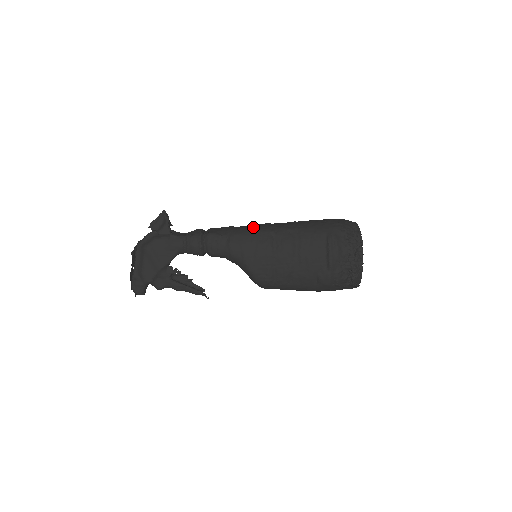
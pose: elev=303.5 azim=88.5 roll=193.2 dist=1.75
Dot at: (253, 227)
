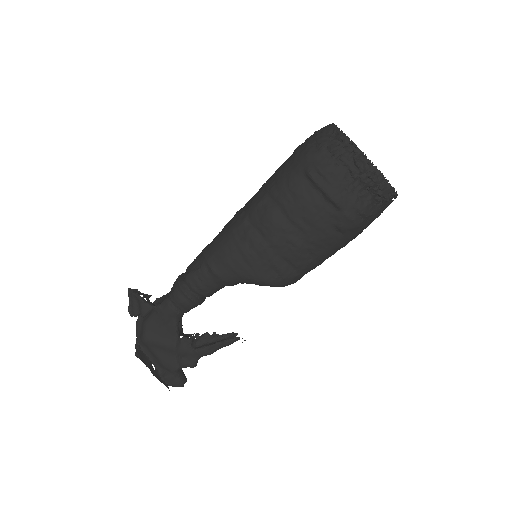
Dot at: (223, 231)
